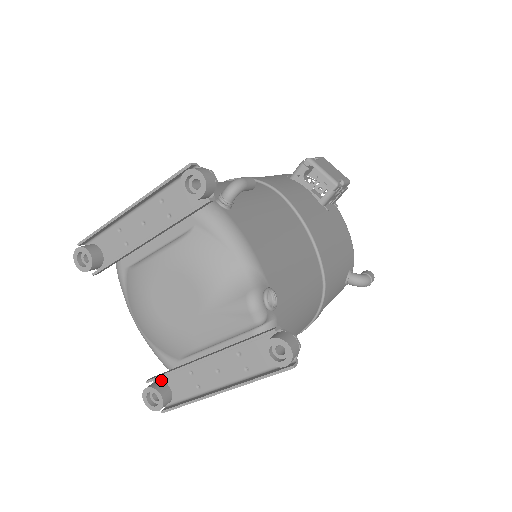
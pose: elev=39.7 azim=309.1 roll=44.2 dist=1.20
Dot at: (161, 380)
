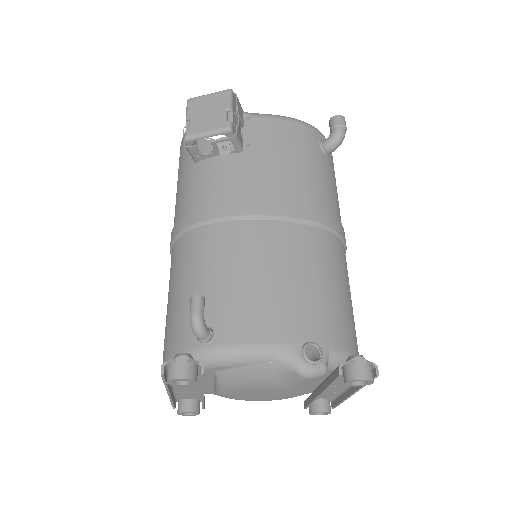
Dot at: occluded
